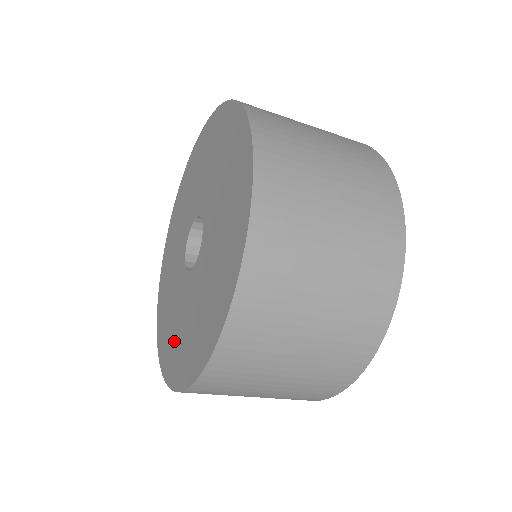
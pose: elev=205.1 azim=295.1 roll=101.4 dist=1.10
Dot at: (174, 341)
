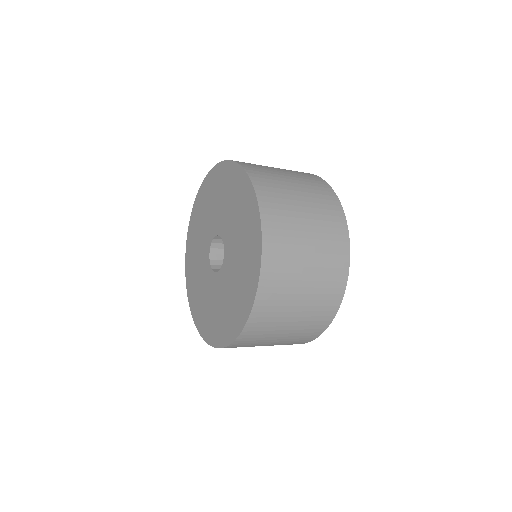
Dot at: (195, 282)
